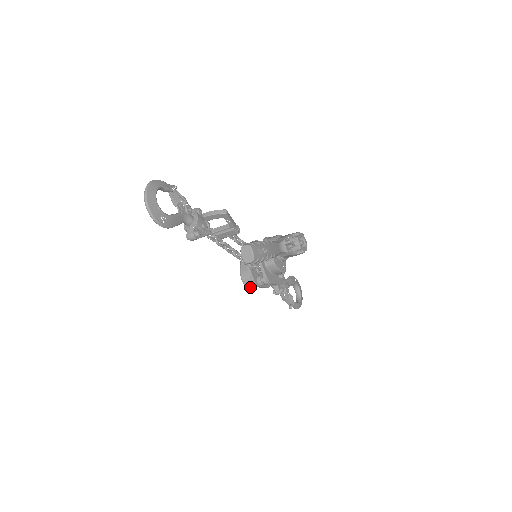
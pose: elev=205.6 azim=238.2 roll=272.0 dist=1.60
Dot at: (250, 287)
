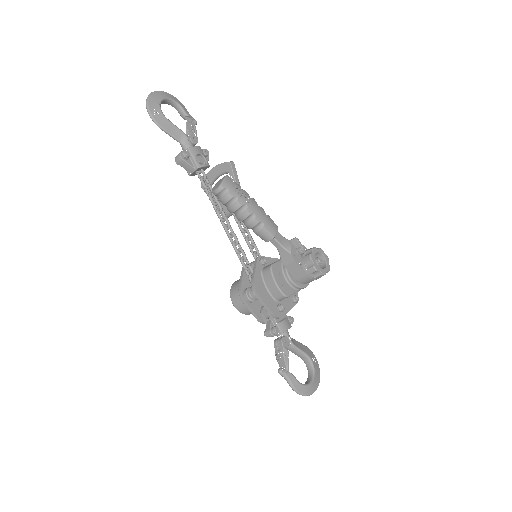
Dot at: (235, 302)
